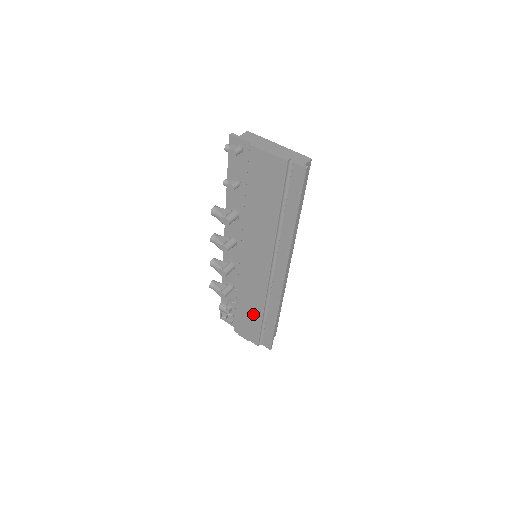
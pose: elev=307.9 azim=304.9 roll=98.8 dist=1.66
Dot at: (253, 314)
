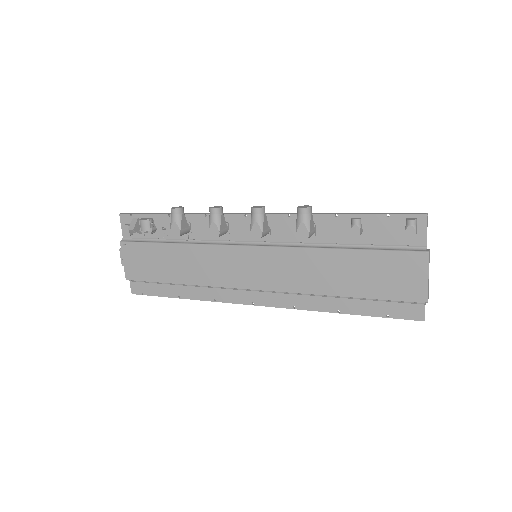
Dot at: (172, 270)
